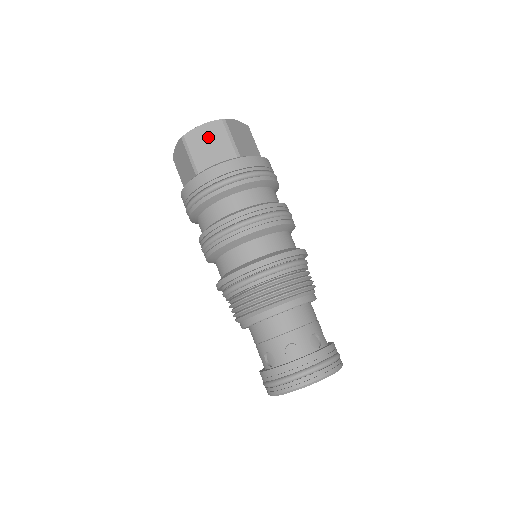
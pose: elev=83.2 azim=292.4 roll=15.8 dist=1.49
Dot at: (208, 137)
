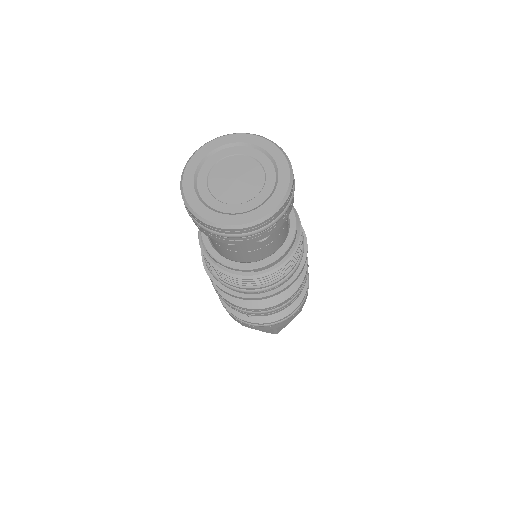
Dot at: occluded
